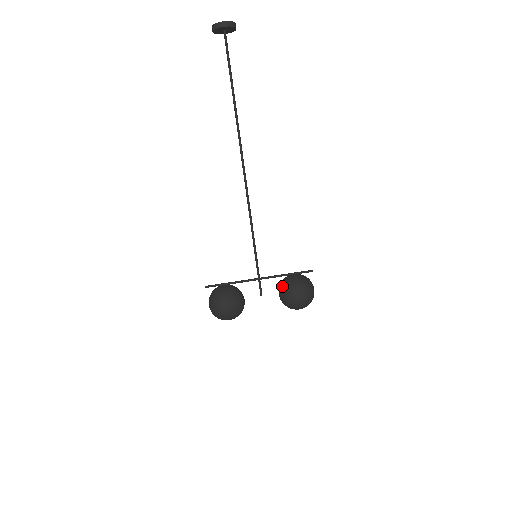
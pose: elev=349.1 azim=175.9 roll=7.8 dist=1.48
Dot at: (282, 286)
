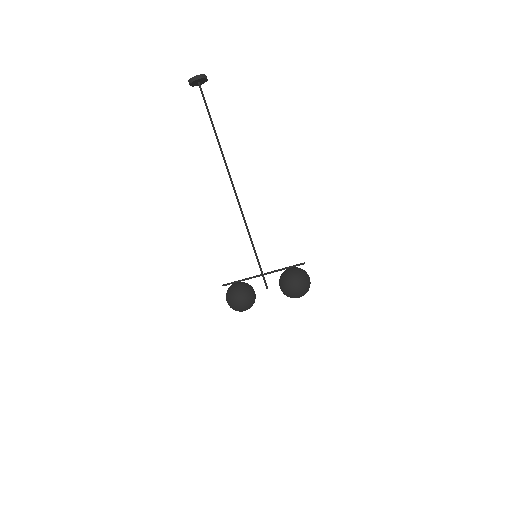
Dot at: (279, 279)
